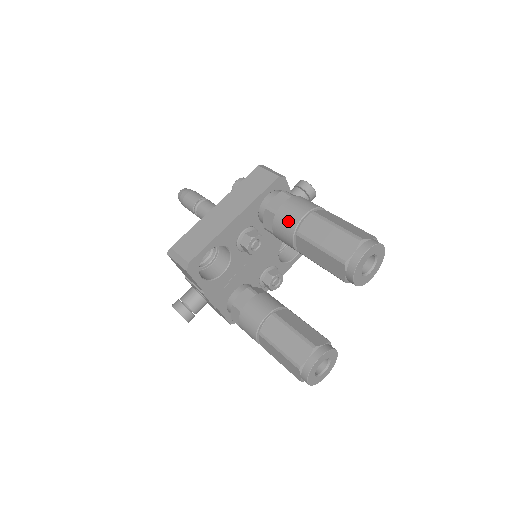
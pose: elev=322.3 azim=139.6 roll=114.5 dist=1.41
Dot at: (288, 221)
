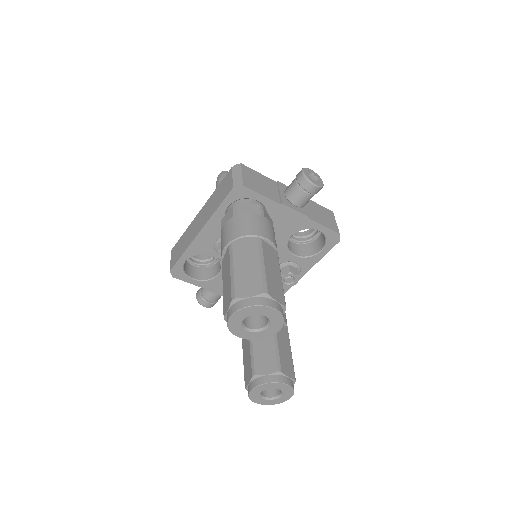
Dot at: (221, 248)
